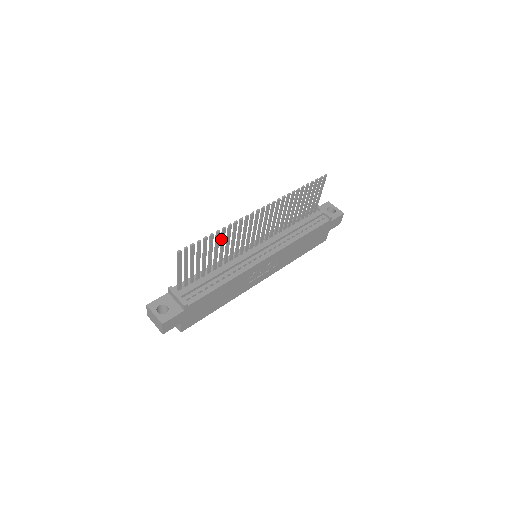
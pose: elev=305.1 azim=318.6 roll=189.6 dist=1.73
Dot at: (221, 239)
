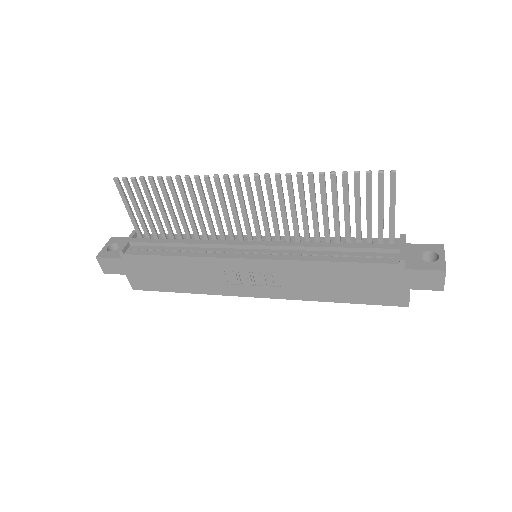
Dot at: (181, 194)
